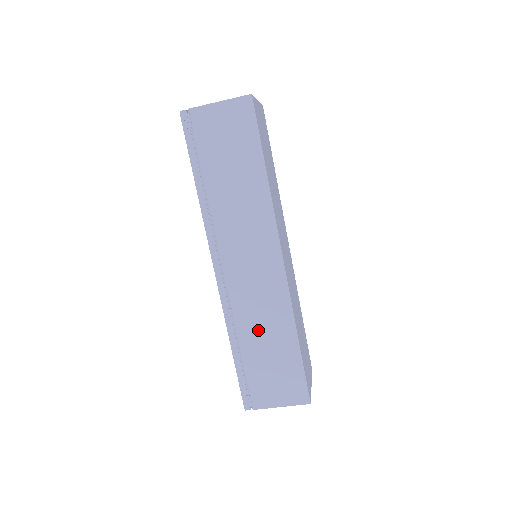
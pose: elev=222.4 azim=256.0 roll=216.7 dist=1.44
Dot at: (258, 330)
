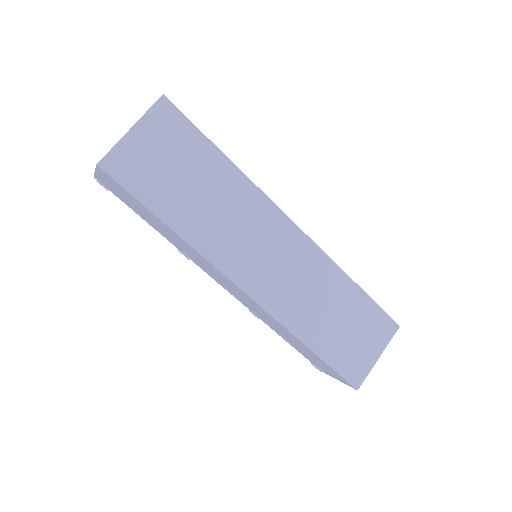
Dot at: (279, 330)
